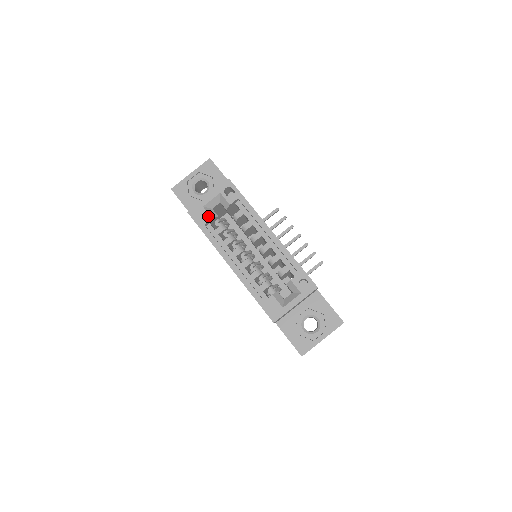
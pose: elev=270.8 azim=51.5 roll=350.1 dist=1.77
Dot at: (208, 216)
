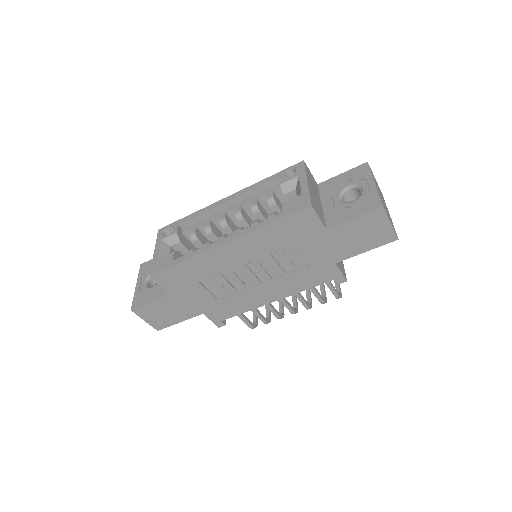
Dot at: (168, 255)
